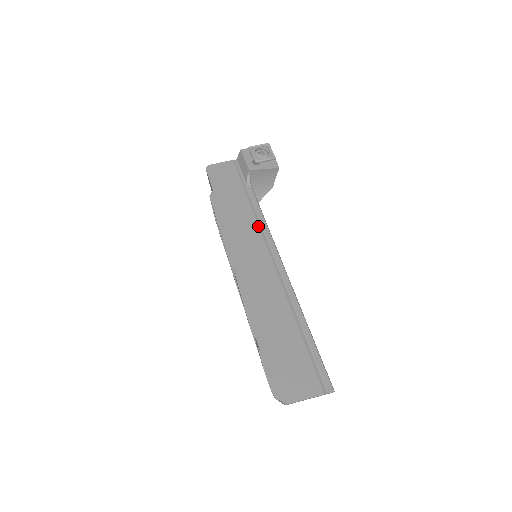
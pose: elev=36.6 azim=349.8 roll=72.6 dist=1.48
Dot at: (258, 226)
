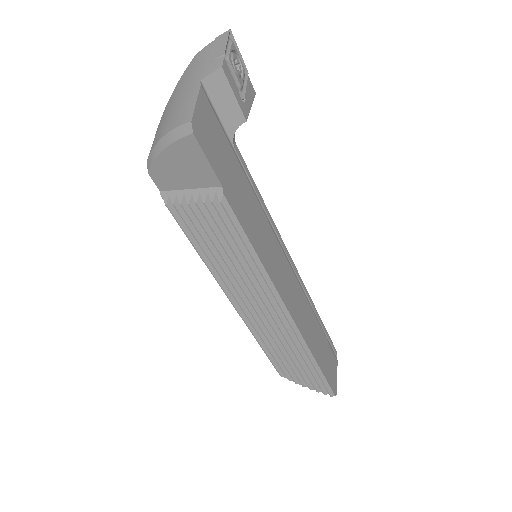
Dot at: (268, 220)
